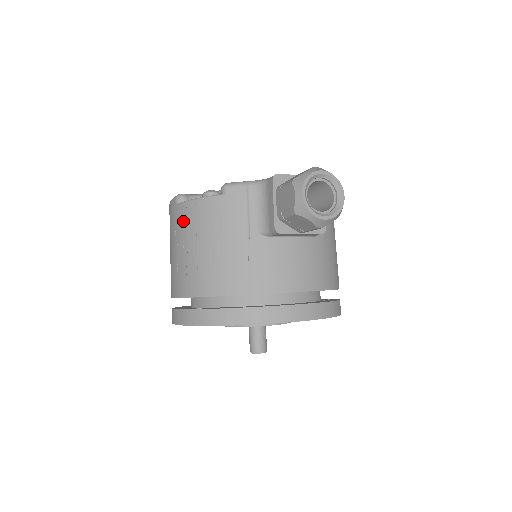
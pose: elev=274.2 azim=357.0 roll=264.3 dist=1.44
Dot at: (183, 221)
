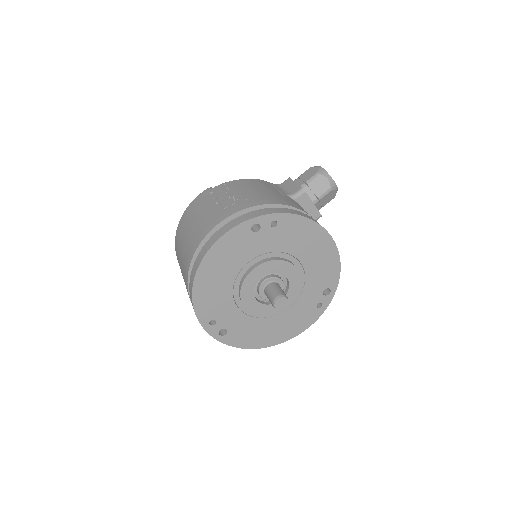
Dot at: (223, 189)
